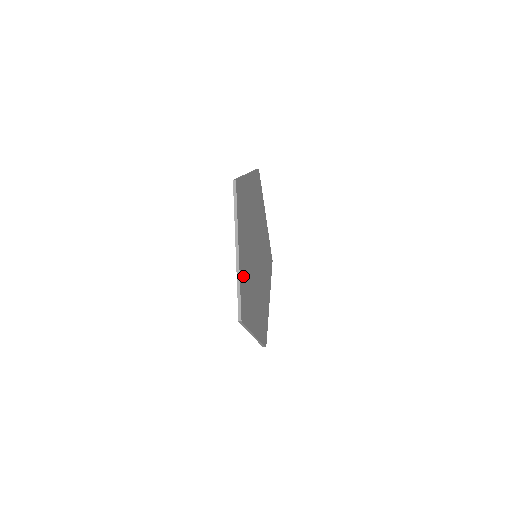
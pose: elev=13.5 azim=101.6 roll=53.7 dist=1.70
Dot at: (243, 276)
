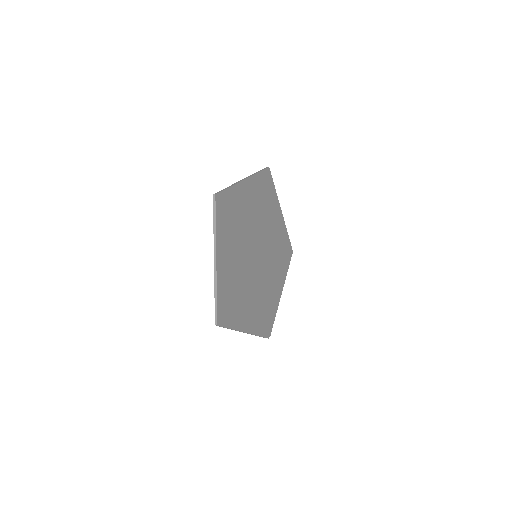
Dot at: (224, 283)
